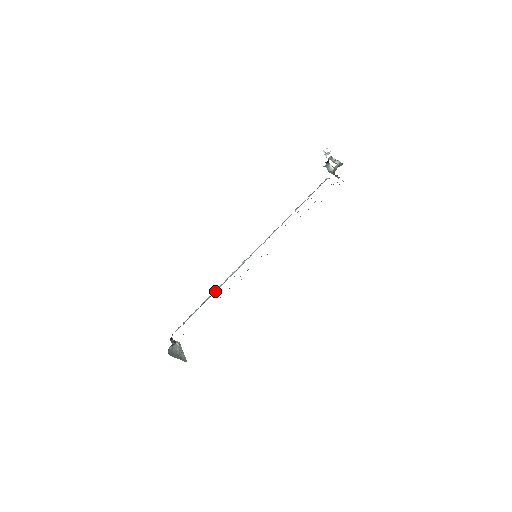
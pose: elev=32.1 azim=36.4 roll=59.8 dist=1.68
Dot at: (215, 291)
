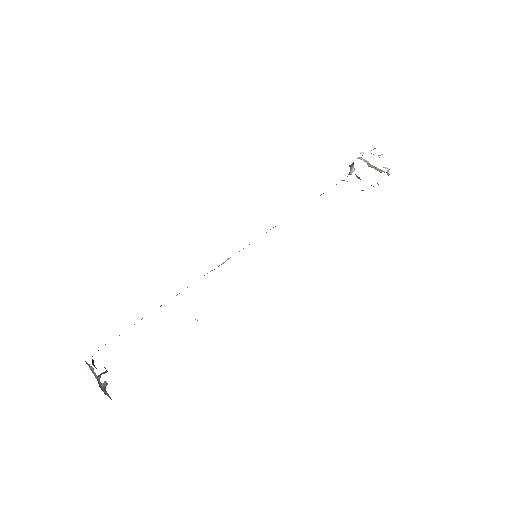
Dot at: occluded
